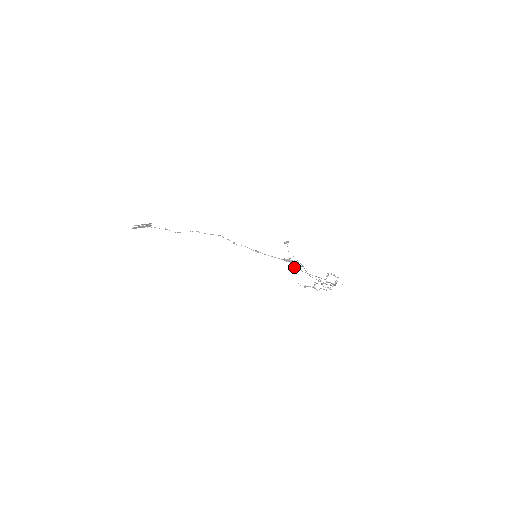
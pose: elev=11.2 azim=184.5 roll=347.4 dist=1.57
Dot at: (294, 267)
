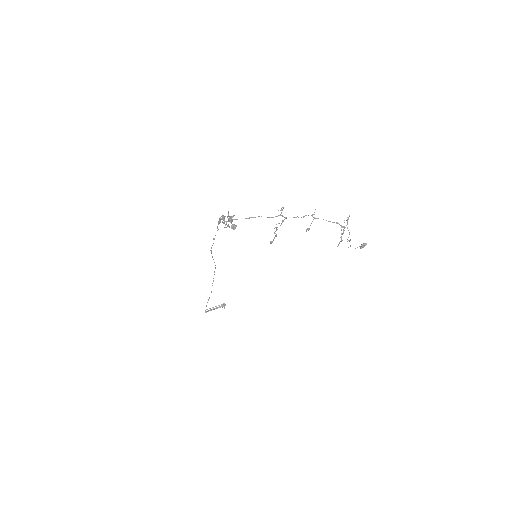
Dot at: (222, 221)
